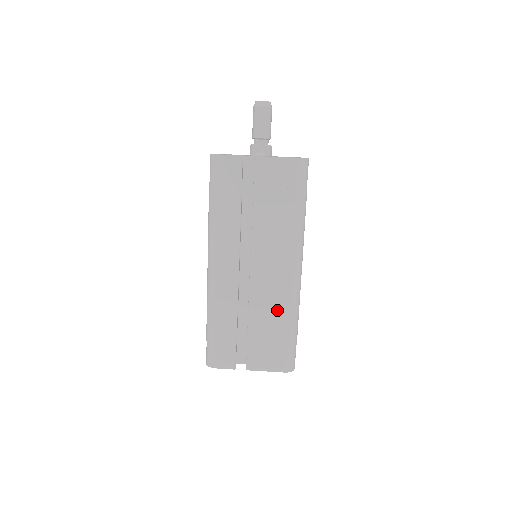
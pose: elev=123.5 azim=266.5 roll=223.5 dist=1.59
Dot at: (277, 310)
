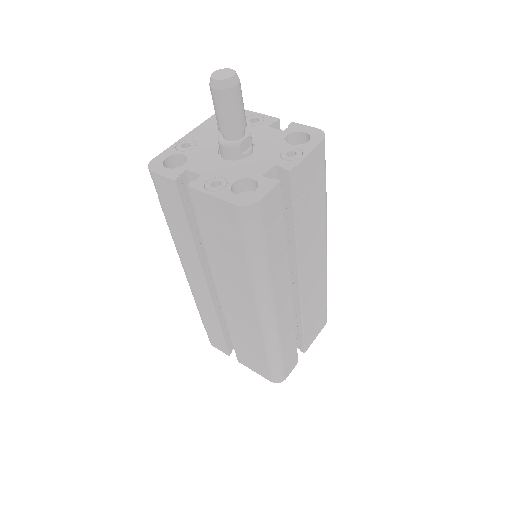
Dot at: (319, 290)
